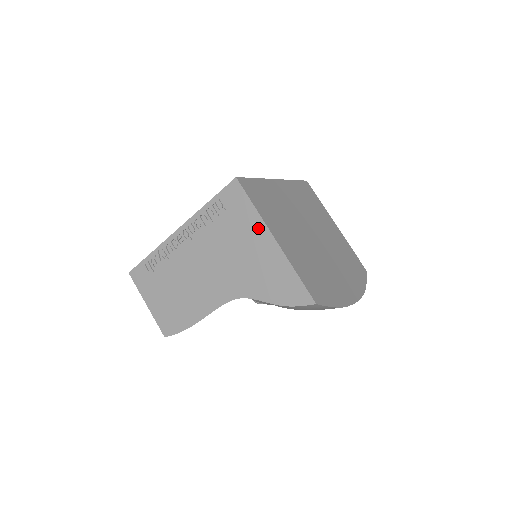
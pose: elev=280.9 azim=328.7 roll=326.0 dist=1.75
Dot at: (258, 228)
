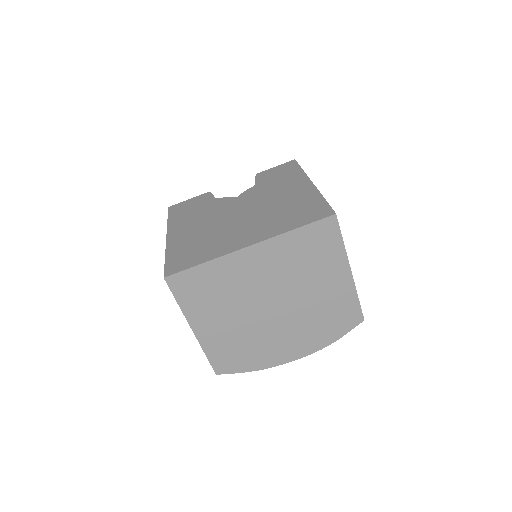
Dot at: occluded
